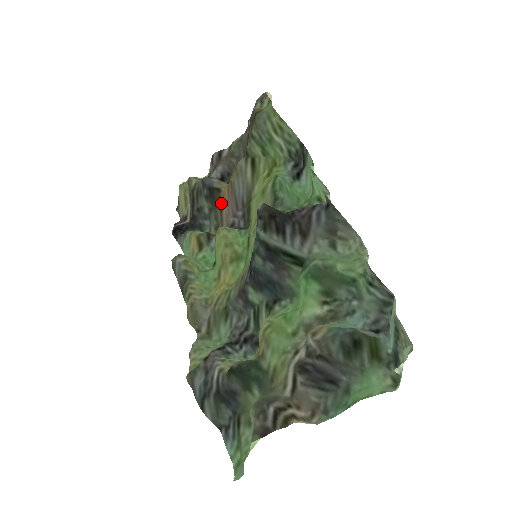
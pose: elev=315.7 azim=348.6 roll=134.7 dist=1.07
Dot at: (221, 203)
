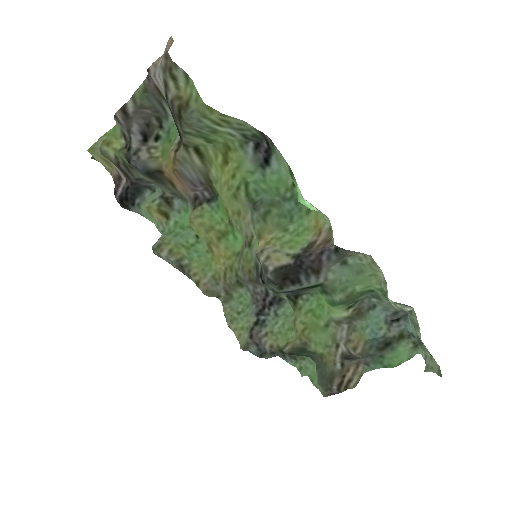
Dot at: (170, 181)
